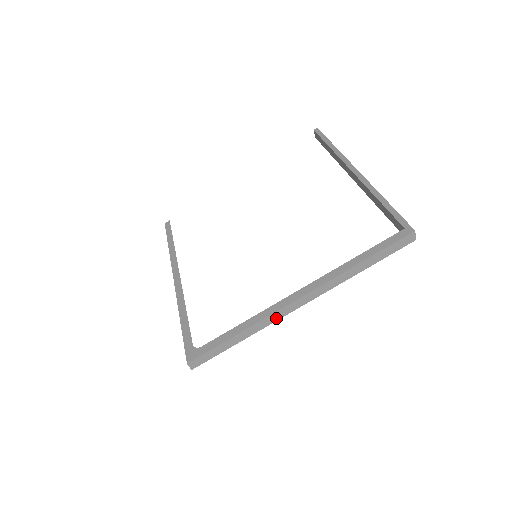
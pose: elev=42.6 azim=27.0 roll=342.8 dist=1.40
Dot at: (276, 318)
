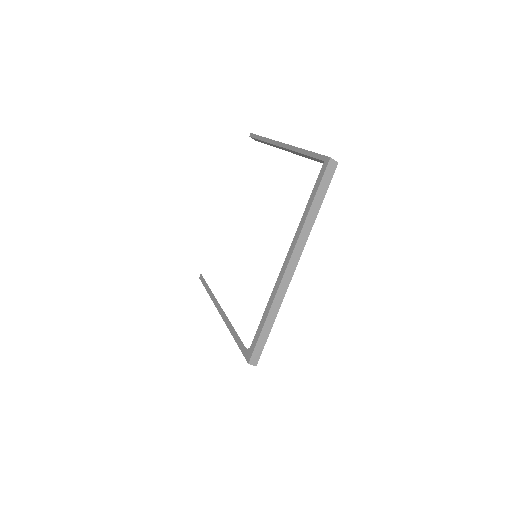
Dot at: (284, 290)
